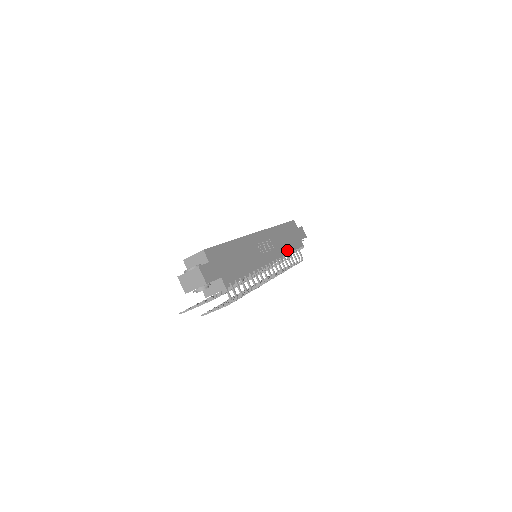
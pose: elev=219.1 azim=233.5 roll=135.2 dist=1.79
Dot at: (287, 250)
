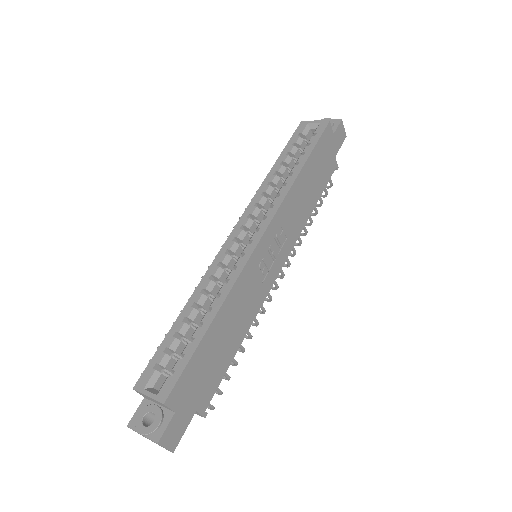
Dot at: (308, 212)
